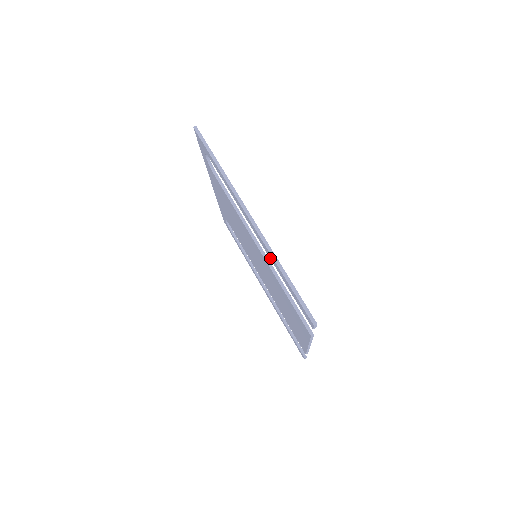
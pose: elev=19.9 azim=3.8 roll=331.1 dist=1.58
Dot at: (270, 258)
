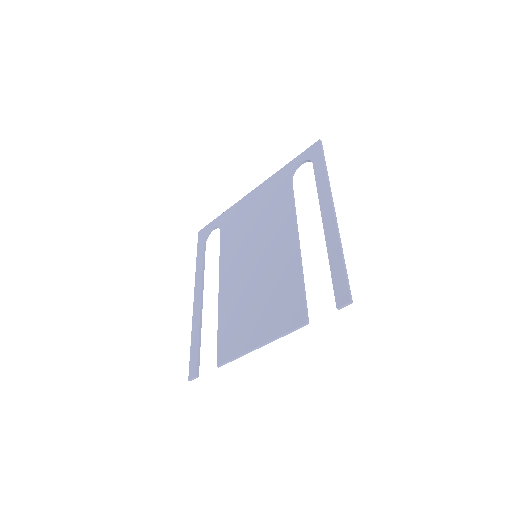
Dot at: (328, 243)
